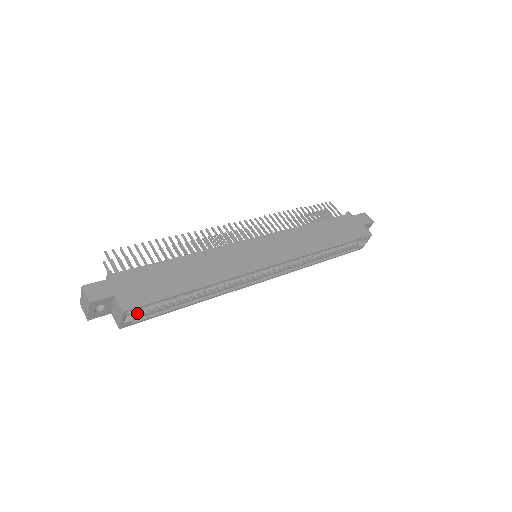
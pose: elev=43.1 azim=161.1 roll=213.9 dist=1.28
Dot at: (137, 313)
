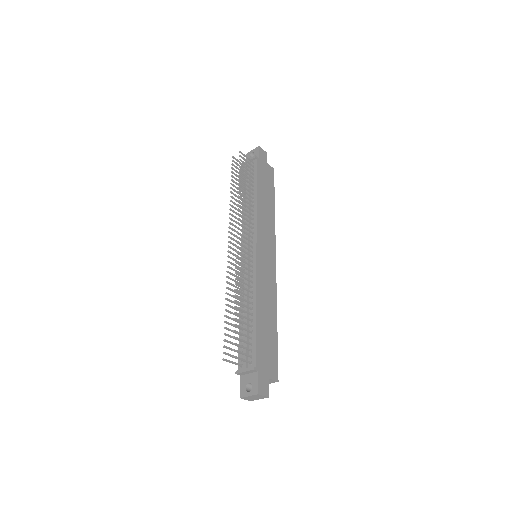
Dot at: occluded
